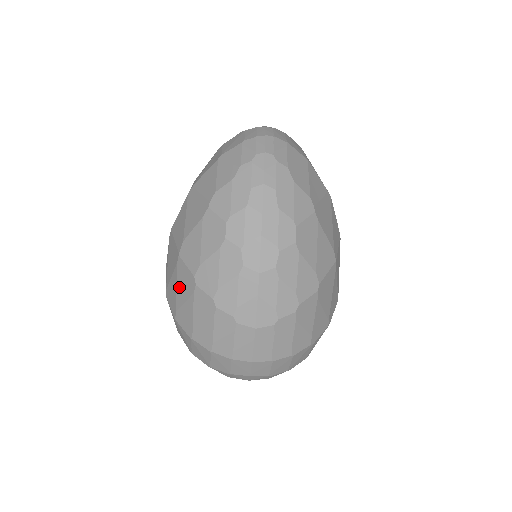
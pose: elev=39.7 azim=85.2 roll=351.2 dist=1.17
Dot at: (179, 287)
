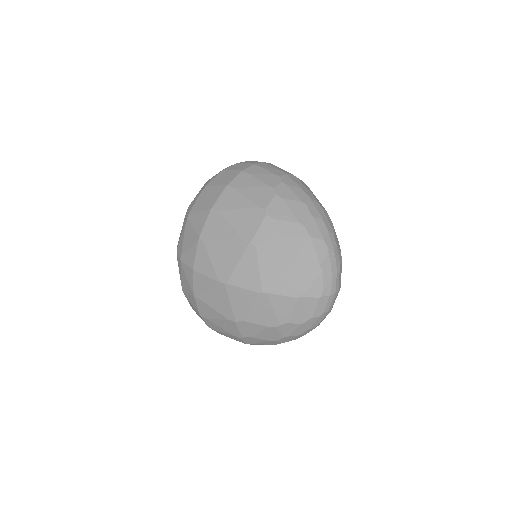
Dot at: (221, 322)
